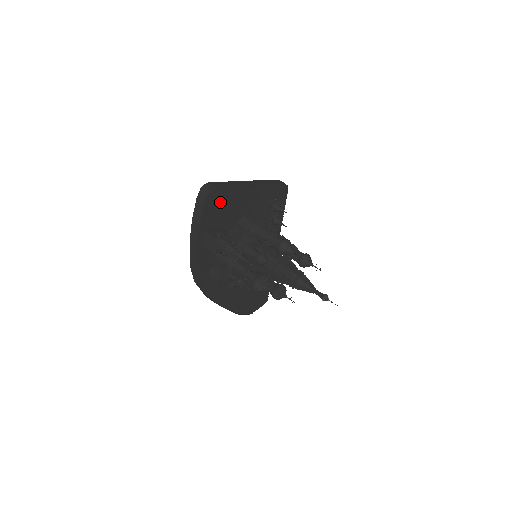
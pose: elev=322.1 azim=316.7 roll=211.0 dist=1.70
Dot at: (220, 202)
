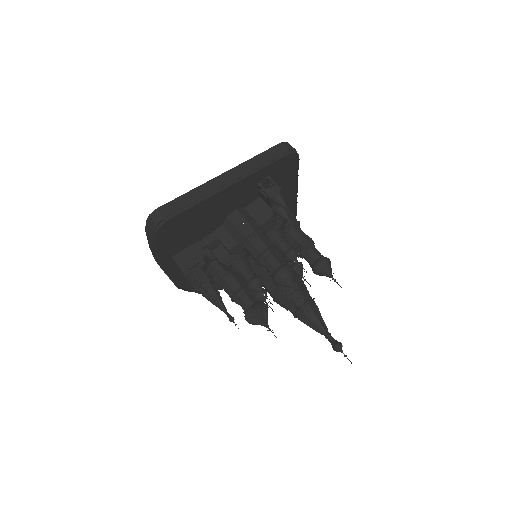
Dot at: (183, 225)
